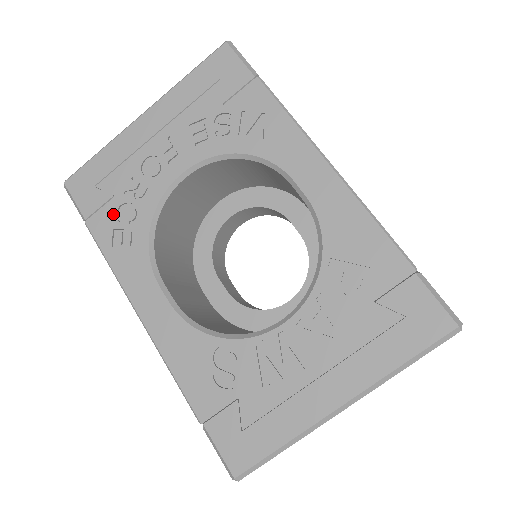
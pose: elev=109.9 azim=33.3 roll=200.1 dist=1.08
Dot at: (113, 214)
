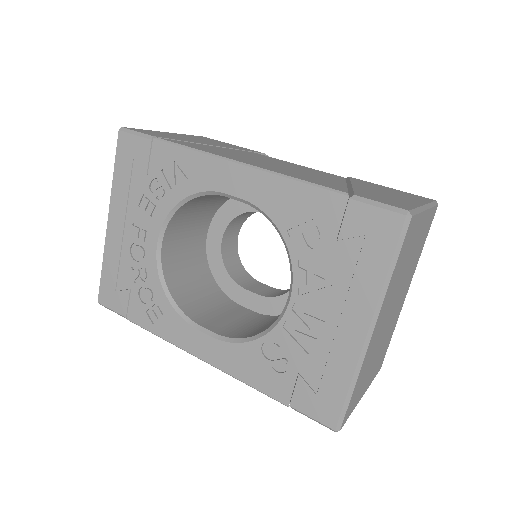
Dot at: (138, 302)
